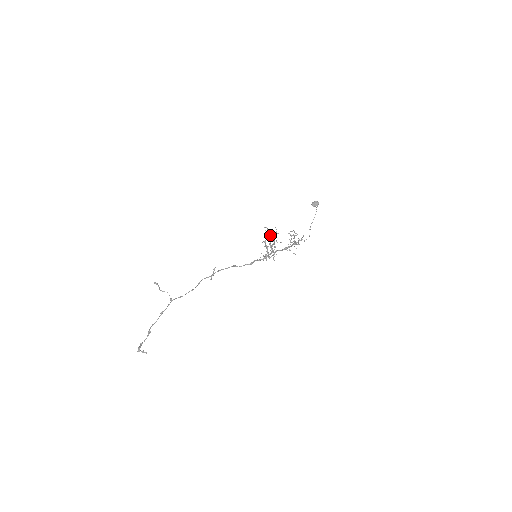
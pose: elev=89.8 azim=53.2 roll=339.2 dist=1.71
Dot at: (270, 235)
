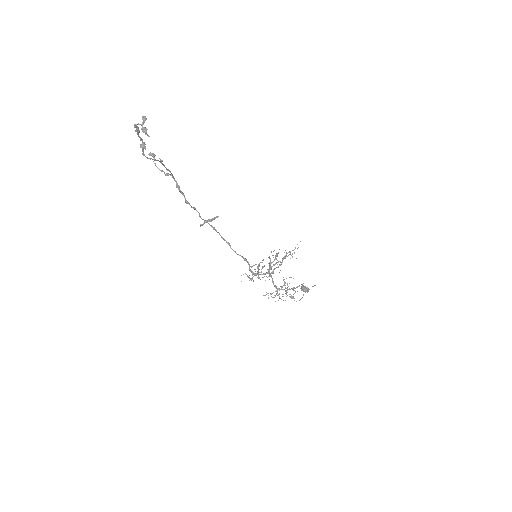
Dot at: (276, 255)
